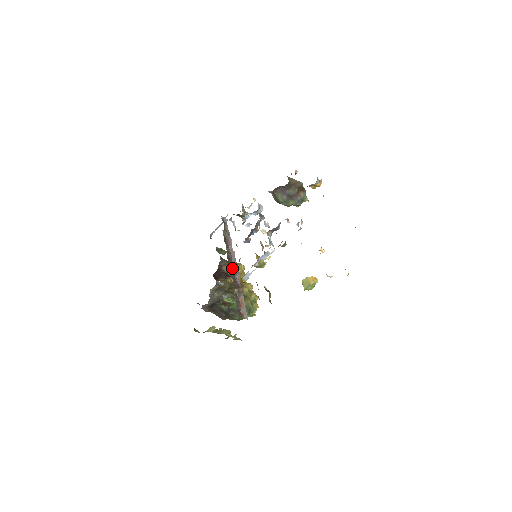
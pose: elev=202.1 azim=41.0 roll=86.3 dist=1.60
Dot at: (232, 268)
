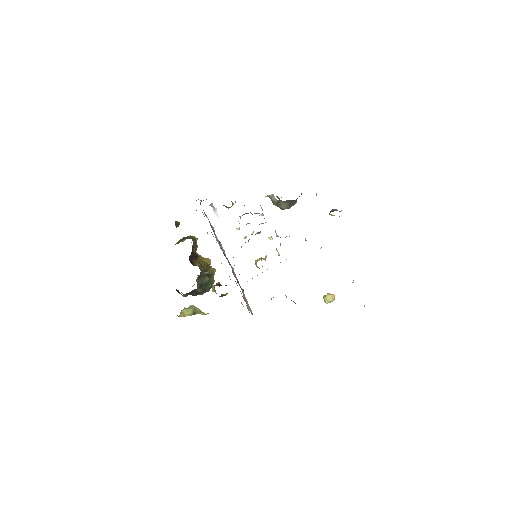
Dot at: occluded
